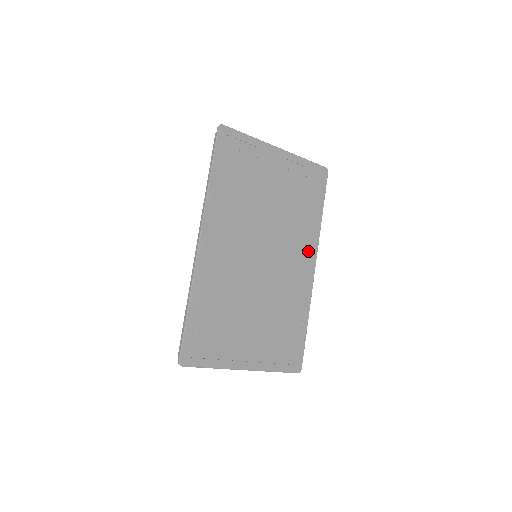
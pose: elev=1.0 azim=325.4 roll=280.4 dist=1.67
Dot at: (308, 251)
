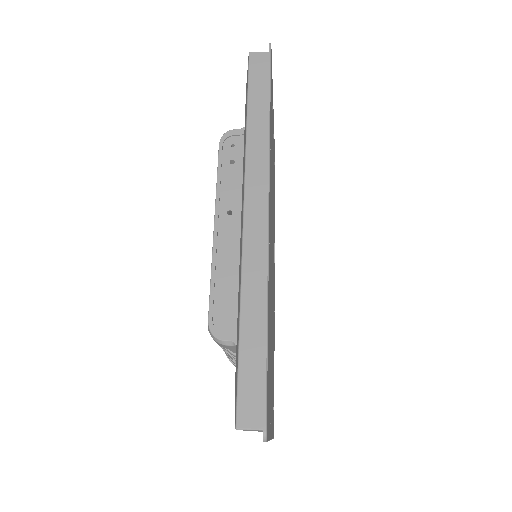
Dot at: (274, 264)
